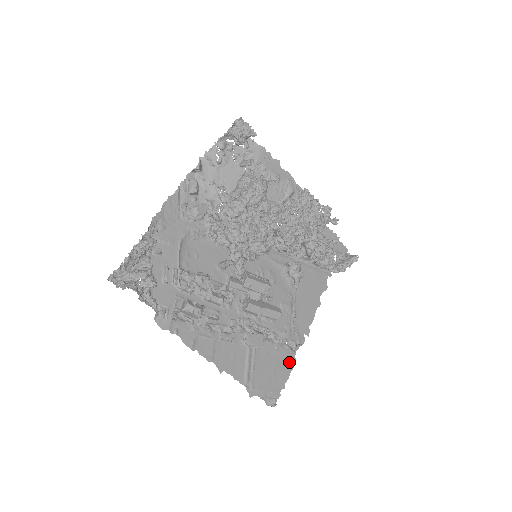
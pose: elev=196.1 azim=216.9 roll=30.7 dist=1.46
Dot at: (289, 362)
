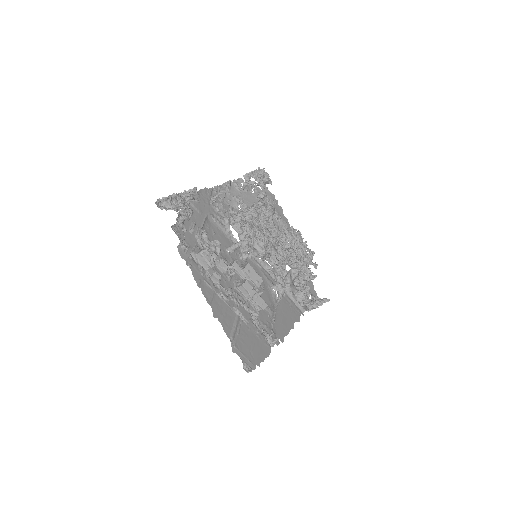
Dot at: (266, 350)
